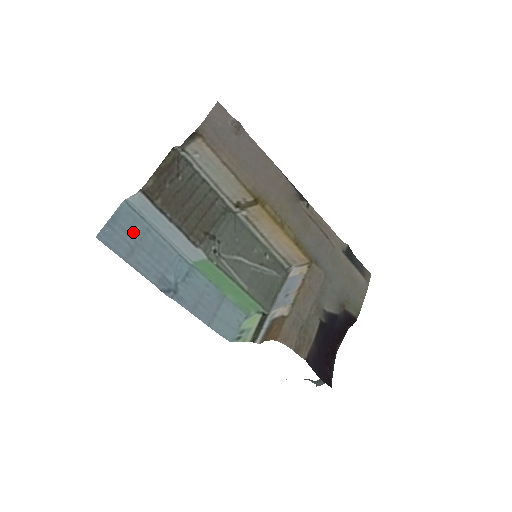
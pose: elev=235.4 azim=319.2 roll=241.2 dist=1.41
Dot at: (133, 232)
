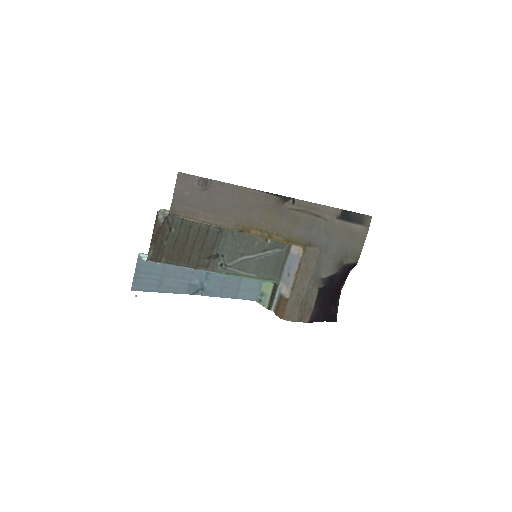
Dot at: (155, 270)
